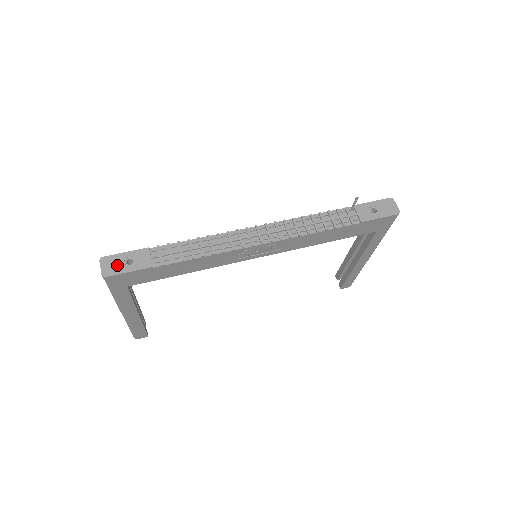
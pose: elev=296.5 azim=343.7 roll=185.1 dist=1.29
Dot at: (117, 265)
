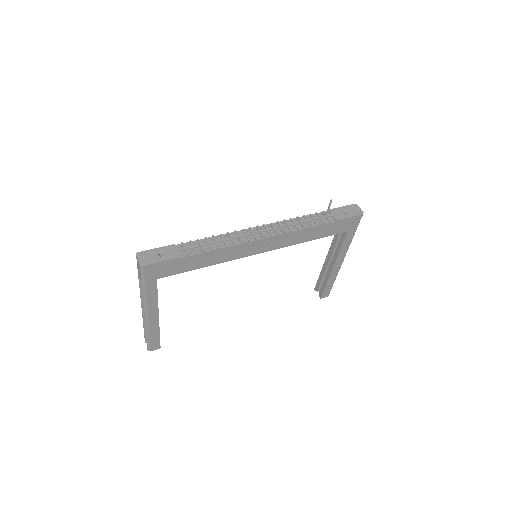
Dot at: (151, 257)
